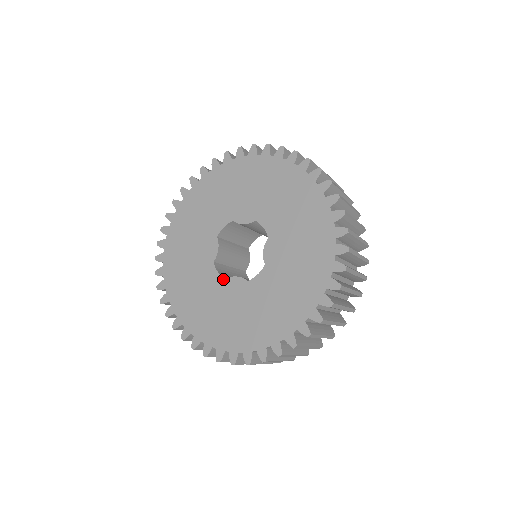
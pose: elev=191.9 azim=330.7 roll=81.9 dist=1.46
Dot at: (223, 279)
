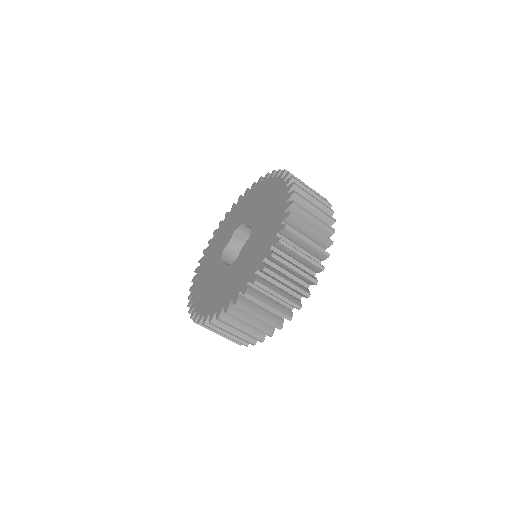
Dot at: (220, 262)
